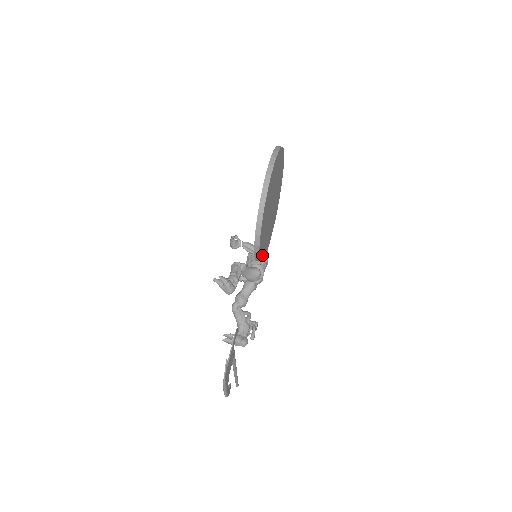
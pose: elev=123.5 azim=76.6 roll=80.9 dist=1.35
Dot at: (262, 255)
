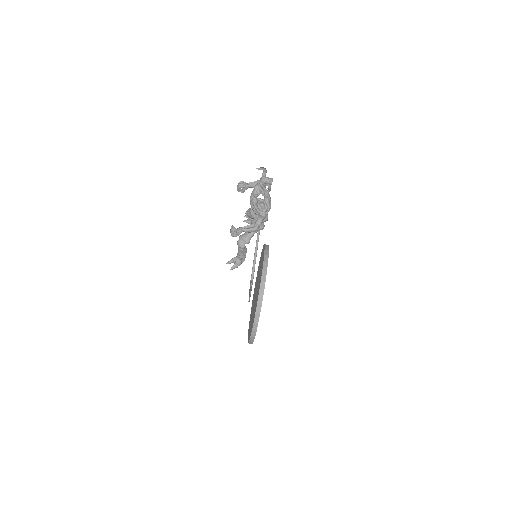
Dot at: occluded
